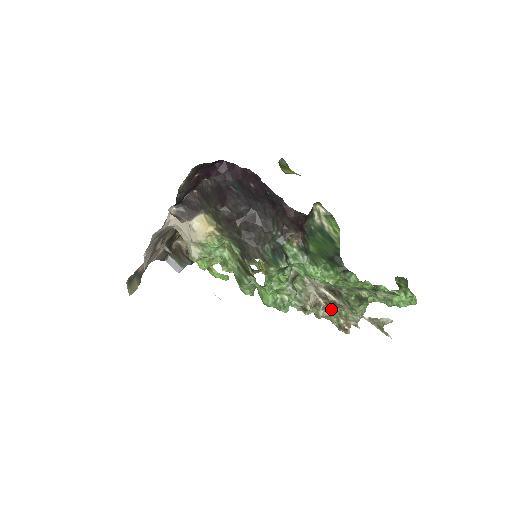
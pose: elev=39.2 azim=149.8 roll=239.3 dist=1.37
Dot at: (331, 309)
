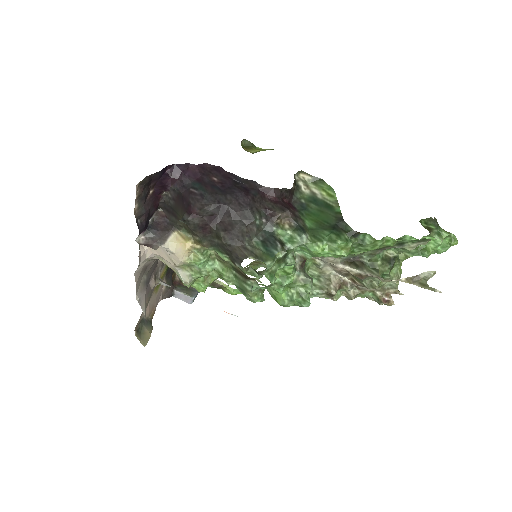
Dot at: (360, 284)
